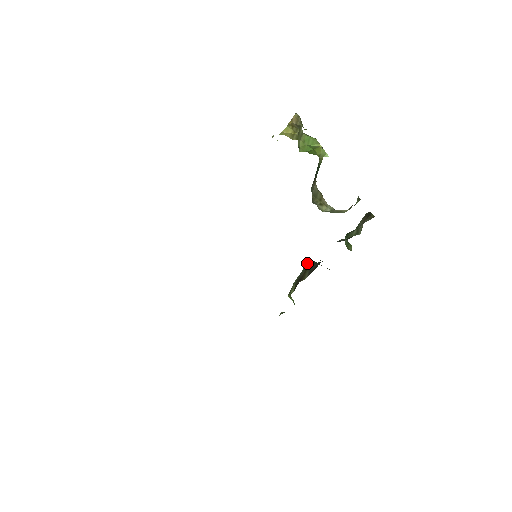
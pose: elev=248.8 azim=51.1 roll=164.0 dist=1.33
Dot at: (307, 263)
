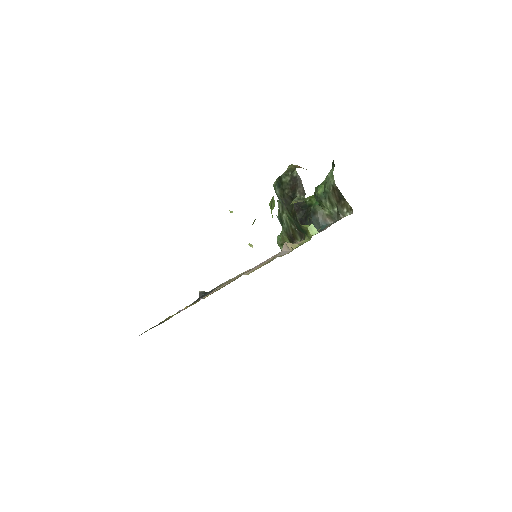
Dot at: (286, 219)
